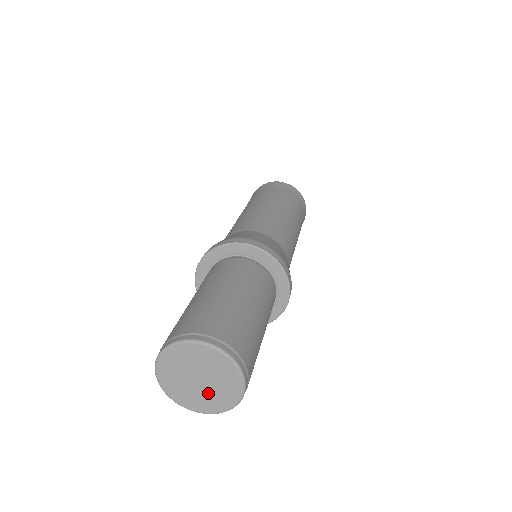
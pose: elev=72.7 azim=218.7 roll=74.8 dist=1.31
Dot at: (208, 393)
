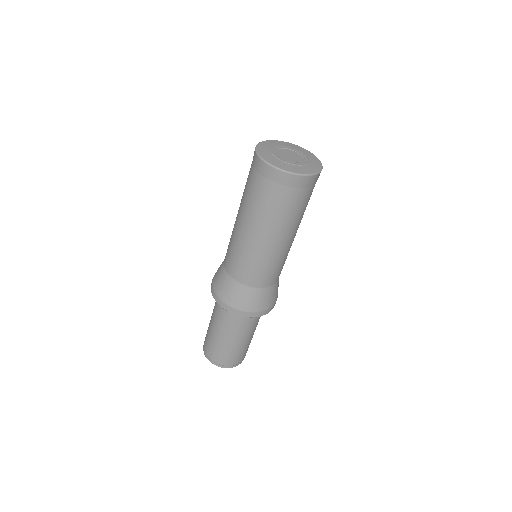
Dot at: occluded
